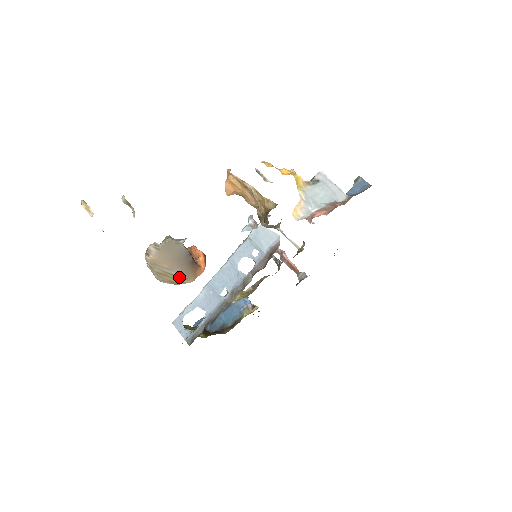
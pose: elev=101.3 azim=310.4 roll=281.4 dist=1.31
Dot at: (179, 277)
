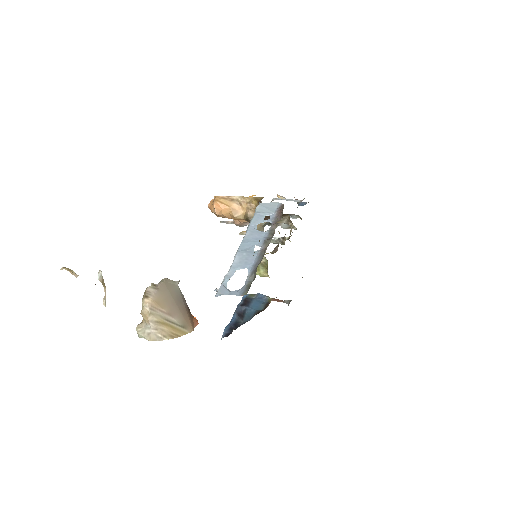
Dot at: (179, 325)
